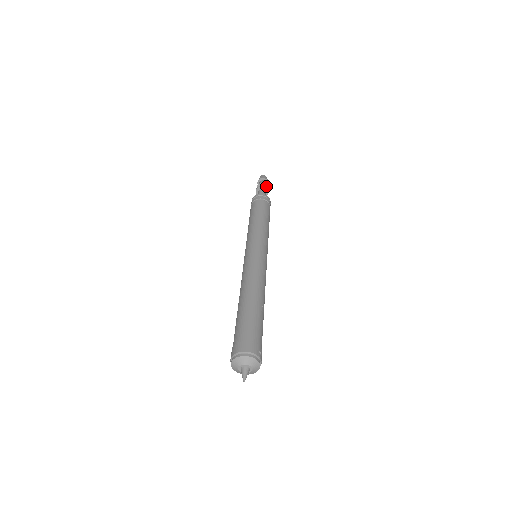
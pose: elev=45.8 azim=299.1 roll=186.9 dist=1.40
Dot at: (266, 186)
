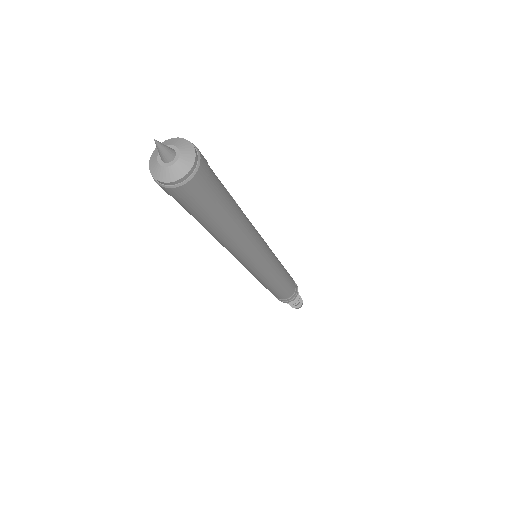
Dot at: occluded
